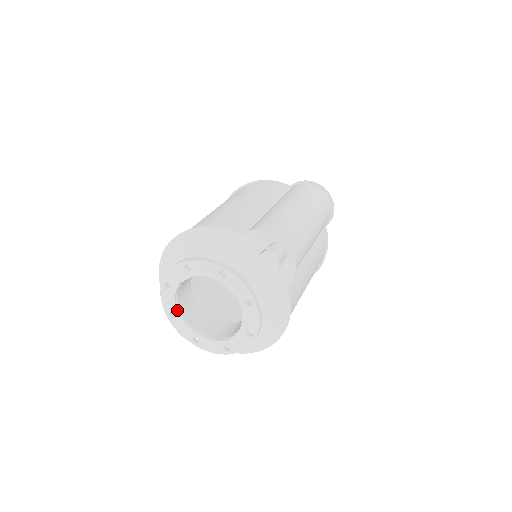
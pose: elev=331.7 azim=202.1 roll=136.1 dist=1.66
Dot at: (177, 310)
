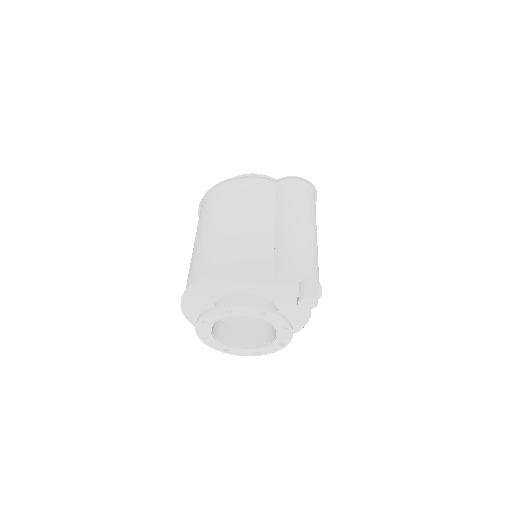
Dot at: (211, 335)
